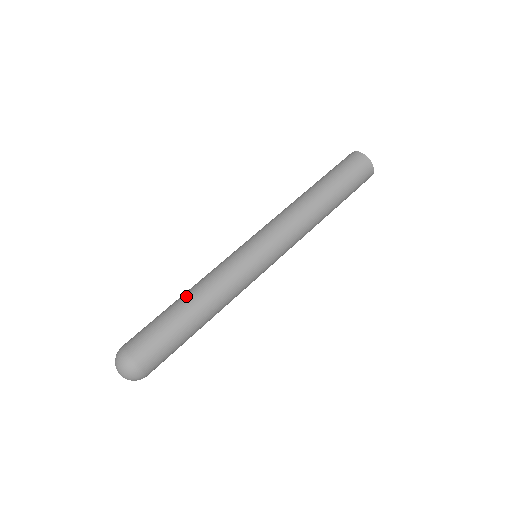
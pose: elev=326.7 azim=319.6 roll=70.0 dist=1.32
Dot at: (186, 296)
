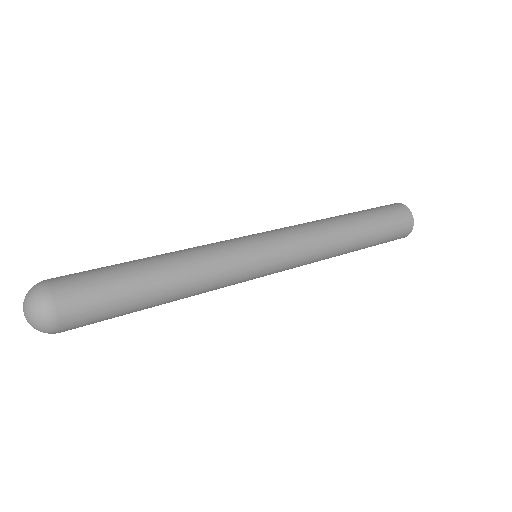
Dot at: occluded
